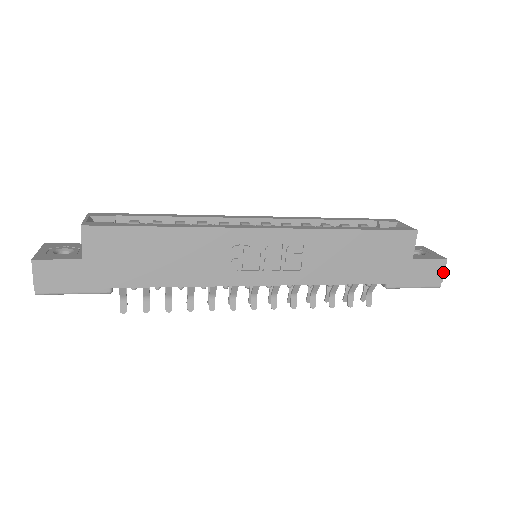
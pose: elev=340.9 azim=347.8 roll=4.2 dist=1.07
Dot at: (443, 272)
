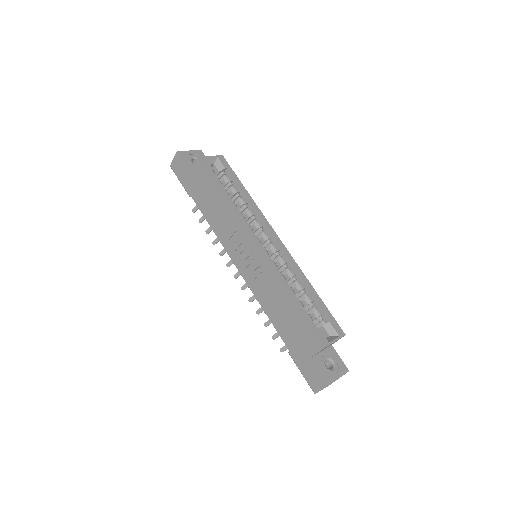
Dot at: (321, 389)
